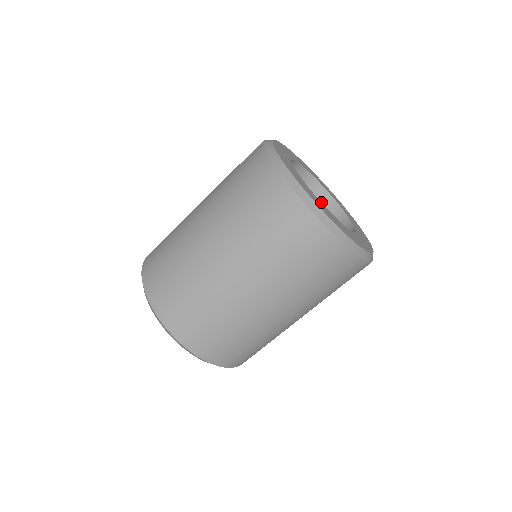
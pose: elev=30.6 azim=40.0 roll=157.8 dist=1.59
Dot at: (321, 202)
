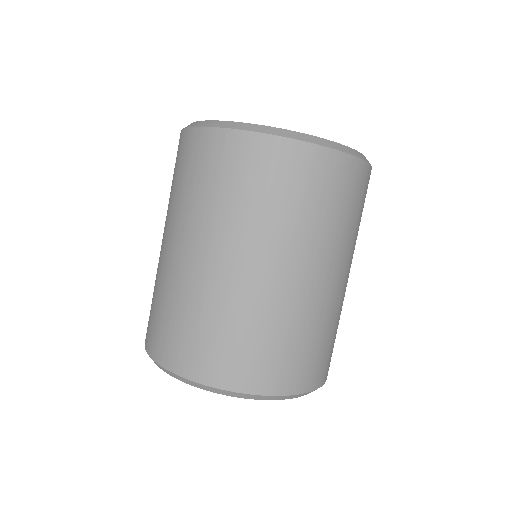
Dot at: occluded
